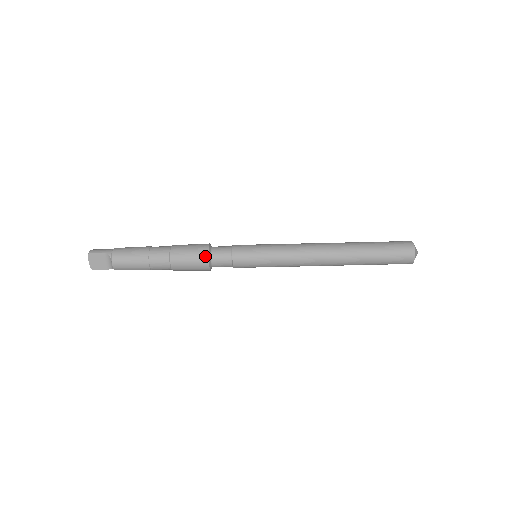
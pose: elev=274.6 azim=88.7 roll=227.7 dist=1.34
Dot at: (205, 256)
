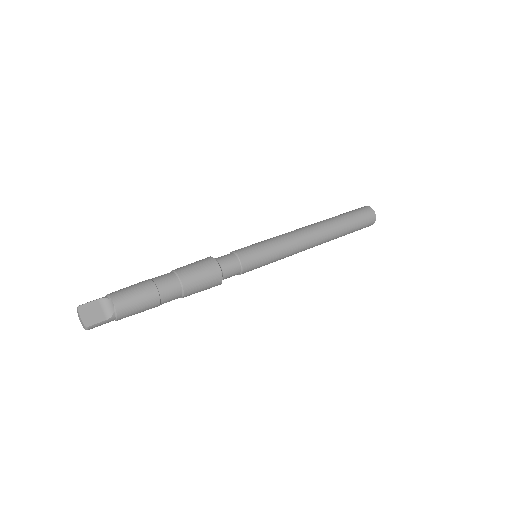
Dot at: (212, 261)
